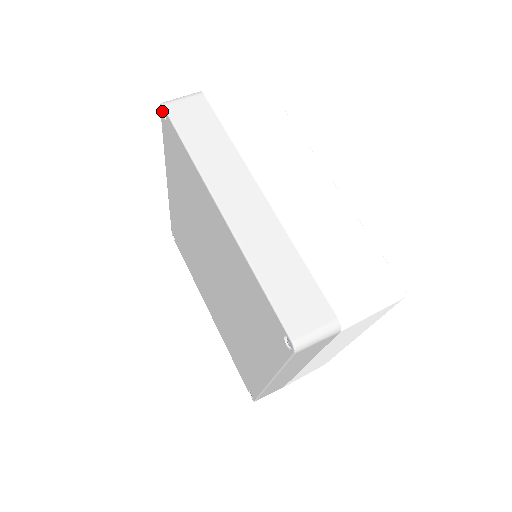
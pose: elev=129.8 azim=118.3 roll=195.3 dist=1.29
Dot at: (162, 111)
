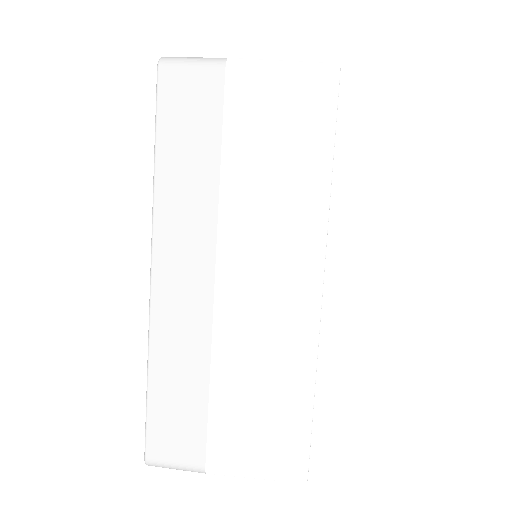
Dot at: occluded
